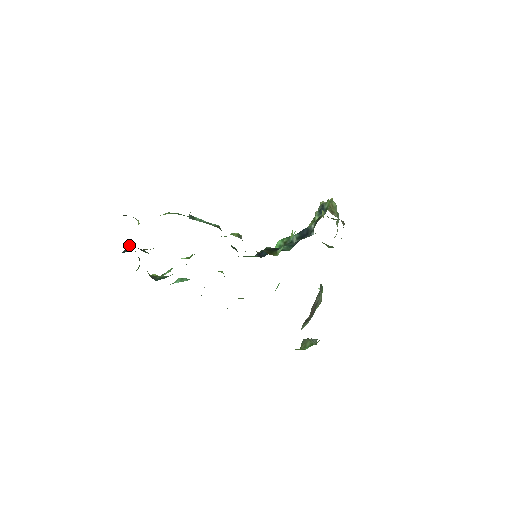
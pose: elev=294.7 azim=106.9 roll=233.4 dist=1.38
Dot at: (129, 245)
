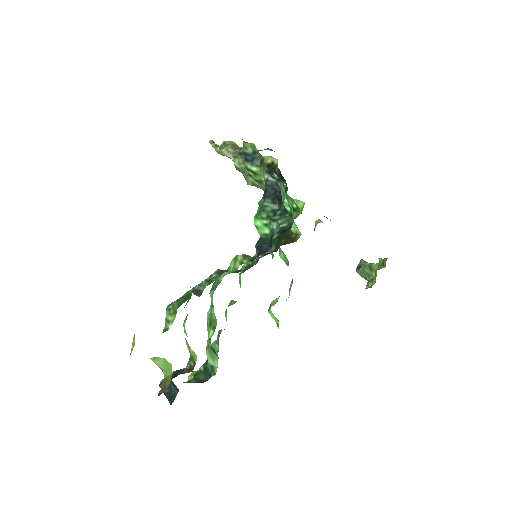
Dot at: occluded
